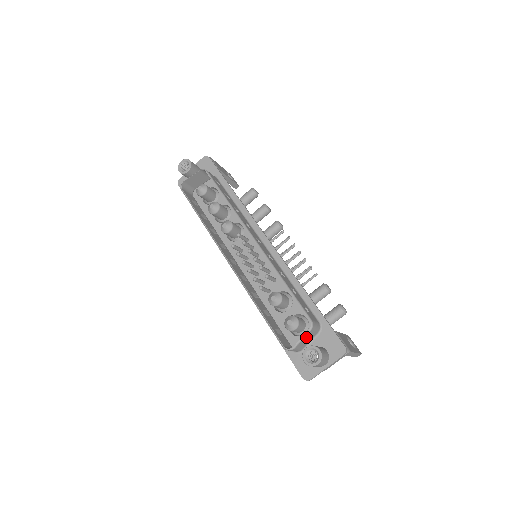
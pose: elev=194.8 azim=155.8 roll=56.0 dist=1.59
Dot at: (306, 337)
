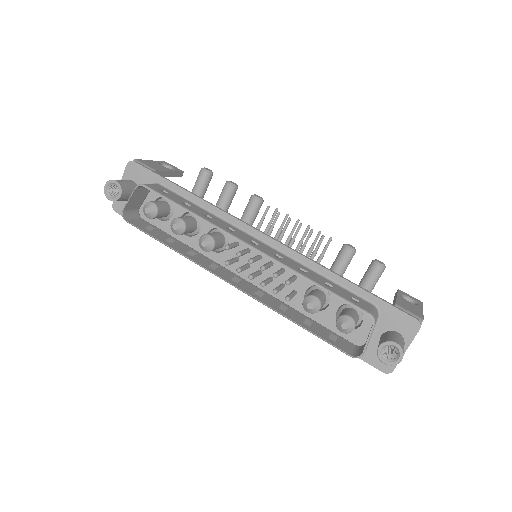
Dot at: (371, 333)
